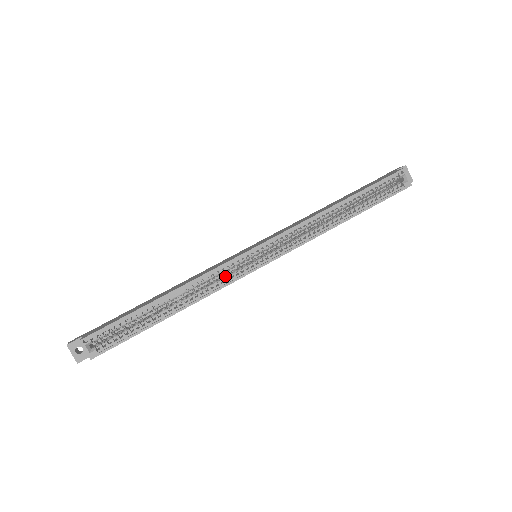
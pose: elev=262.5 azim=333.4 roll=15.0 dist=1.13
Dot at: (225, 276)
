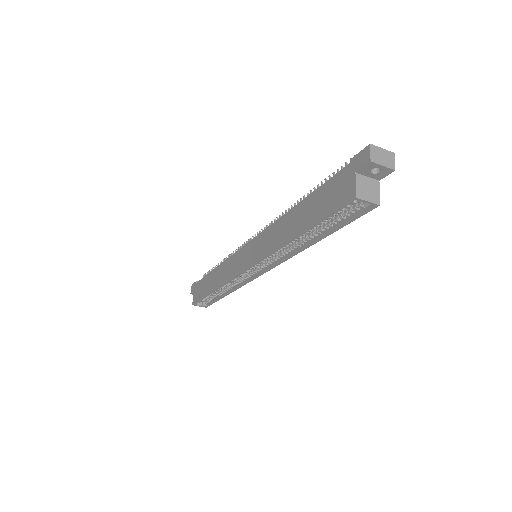
Dot at: occluded
